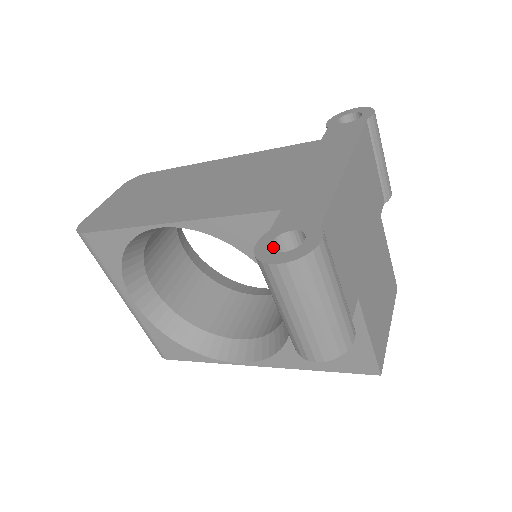
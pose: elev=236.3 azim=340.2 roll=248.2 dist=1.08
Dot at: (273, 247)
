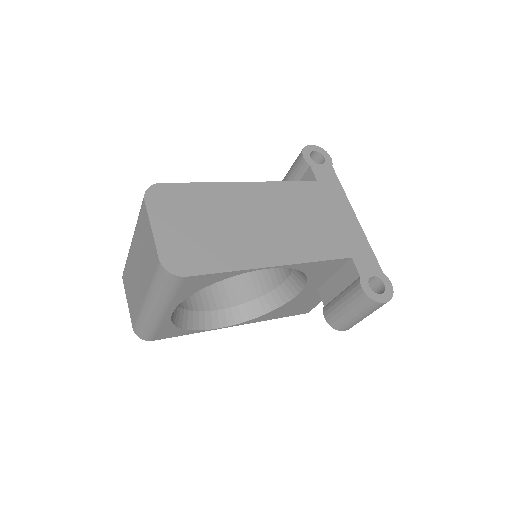
Dot at: (368, 288)
